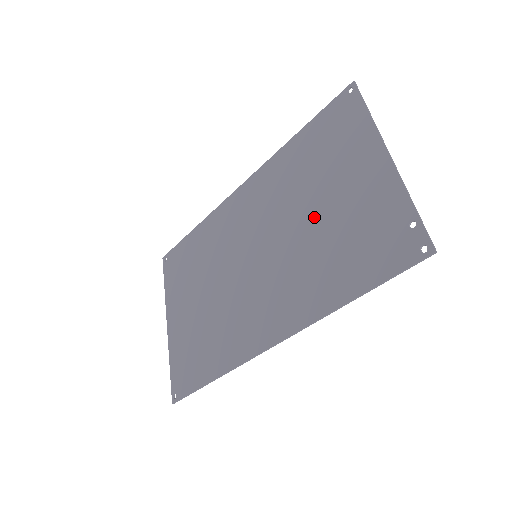
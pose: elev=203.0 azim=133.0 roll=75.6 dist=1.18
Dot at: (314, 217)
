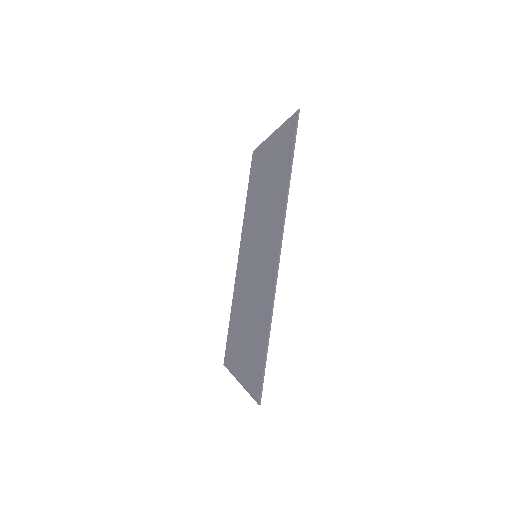
Dot at: (265, 195)
